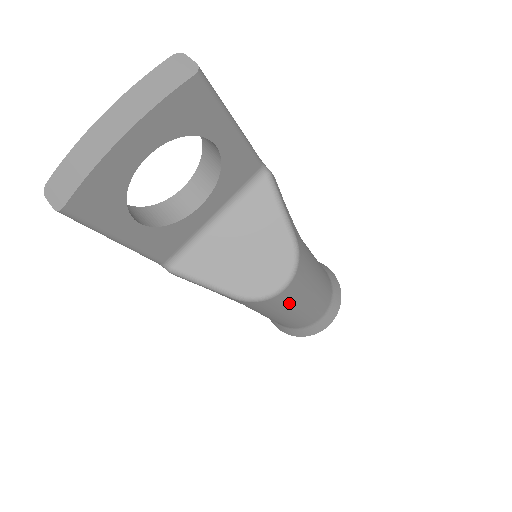
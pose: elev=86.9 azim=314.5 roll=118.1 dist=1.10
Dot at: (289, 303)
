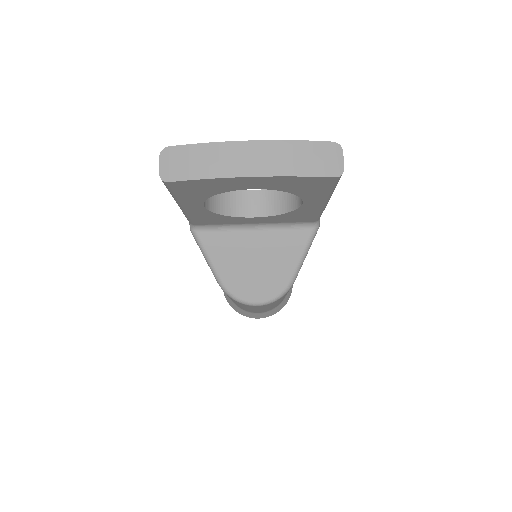
Dot at: (250, 307)
